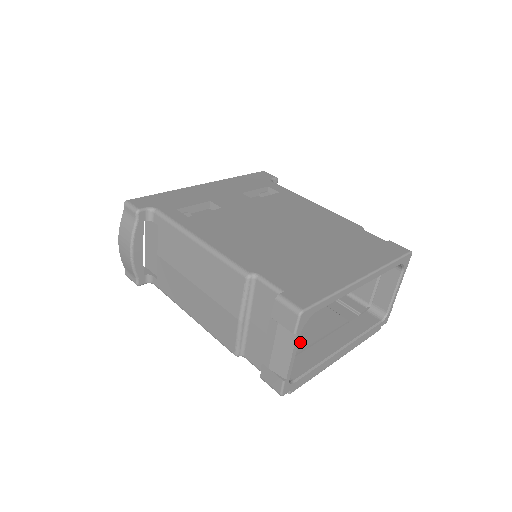
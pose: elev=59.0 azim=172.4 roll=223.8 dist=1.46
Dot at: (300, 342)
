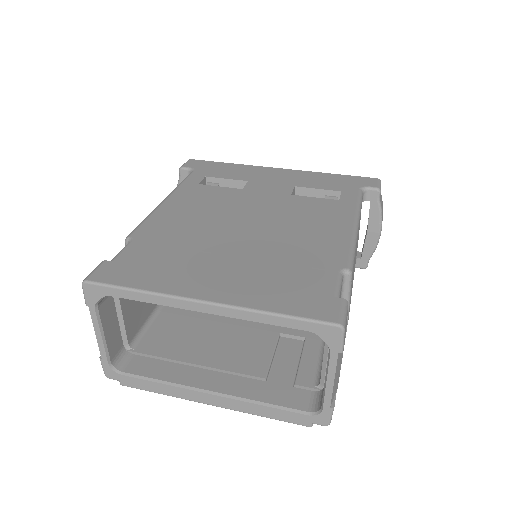
Dot at: (183, 353)
